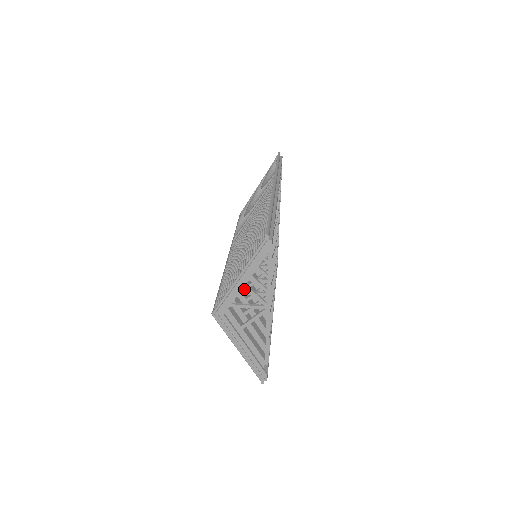
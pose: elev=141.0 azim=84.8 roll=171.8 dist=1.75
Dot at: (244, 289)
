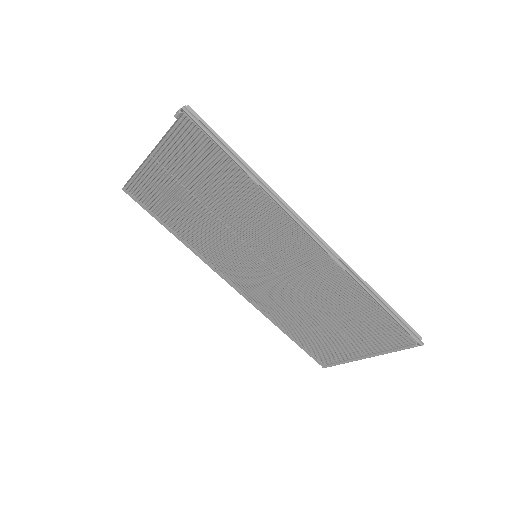
Dot at: occluded
